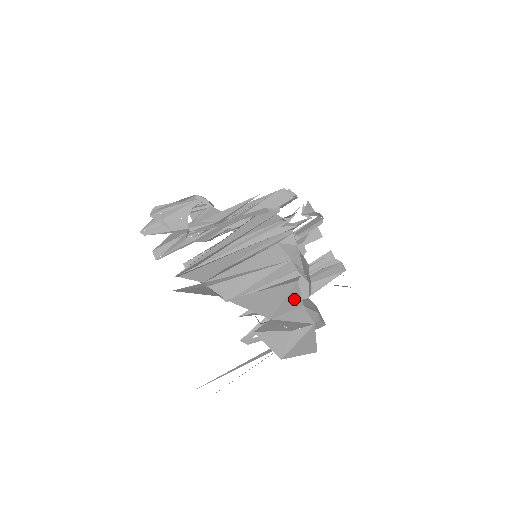
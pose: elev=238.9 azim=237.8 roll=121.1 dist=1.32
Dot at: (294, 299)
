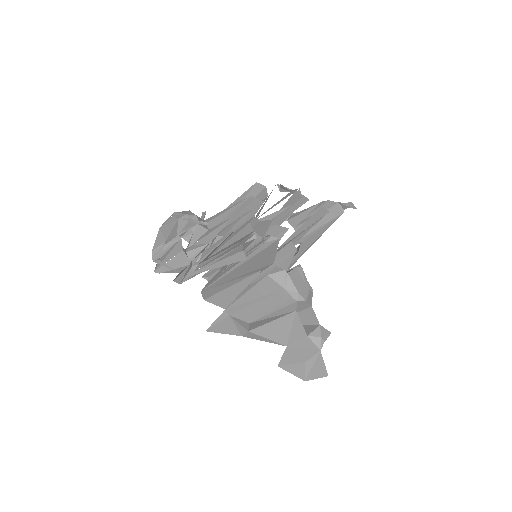
Dot at: (298, 329)
